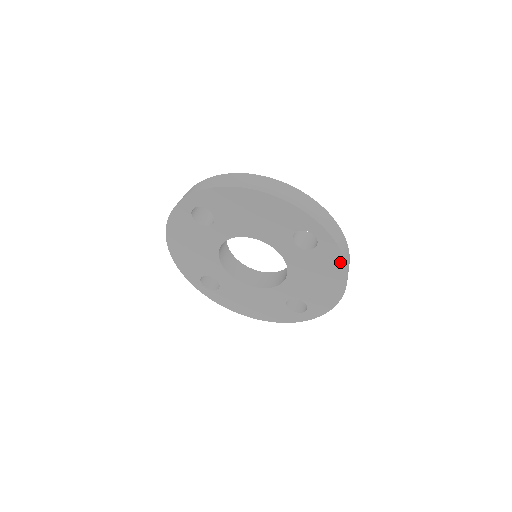
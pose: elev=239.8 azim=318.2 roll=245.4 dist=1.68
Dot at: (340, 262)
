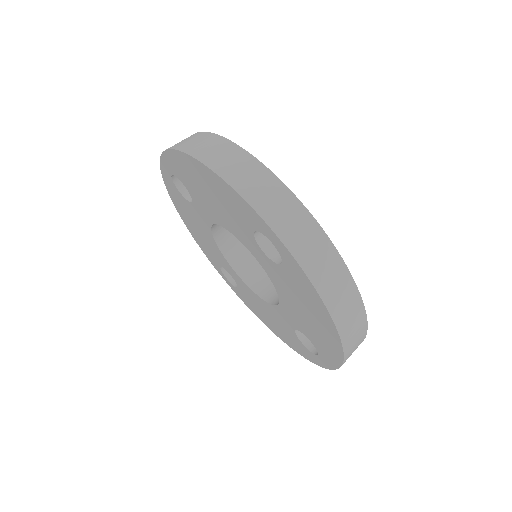
Dot at: (317, 297)
